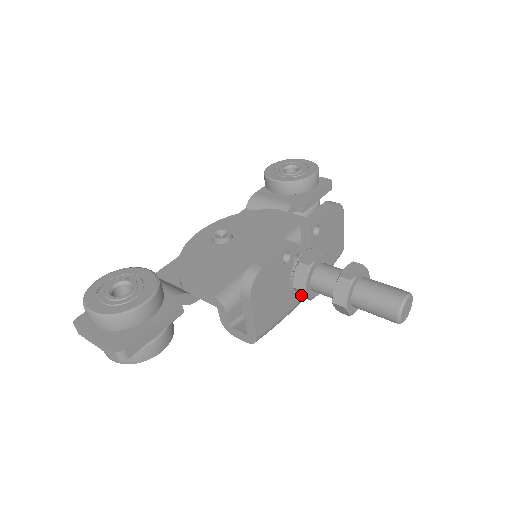
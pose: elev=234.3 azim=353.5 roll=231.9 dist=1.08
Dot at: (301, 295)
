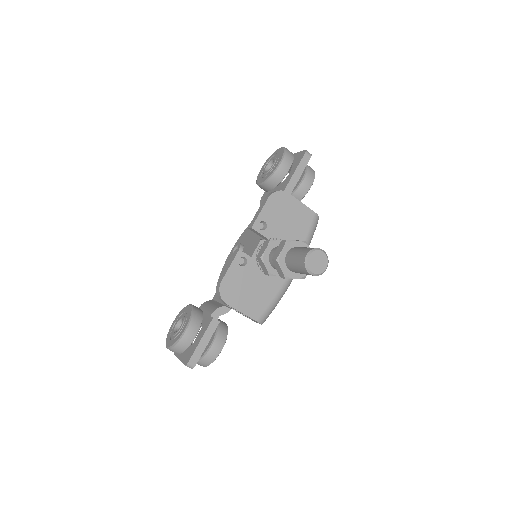
Dot at: occluded
